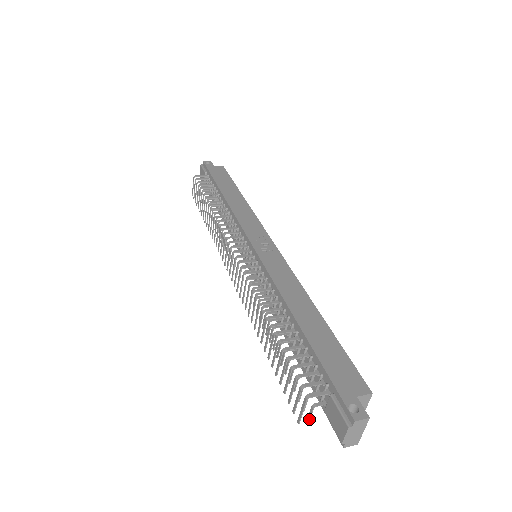
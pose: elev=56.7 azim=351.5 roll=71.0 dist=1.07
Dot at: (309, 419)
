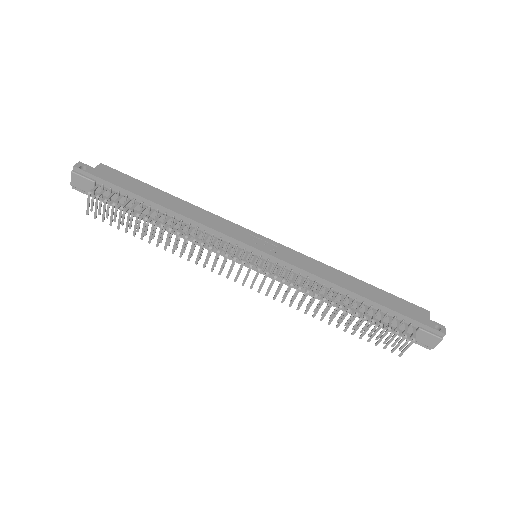
Dot at: occluded
